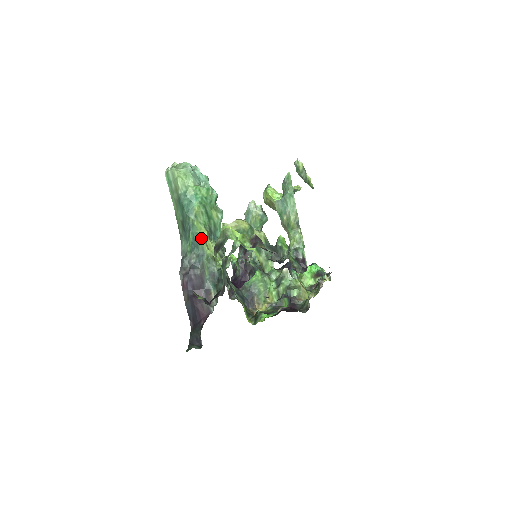
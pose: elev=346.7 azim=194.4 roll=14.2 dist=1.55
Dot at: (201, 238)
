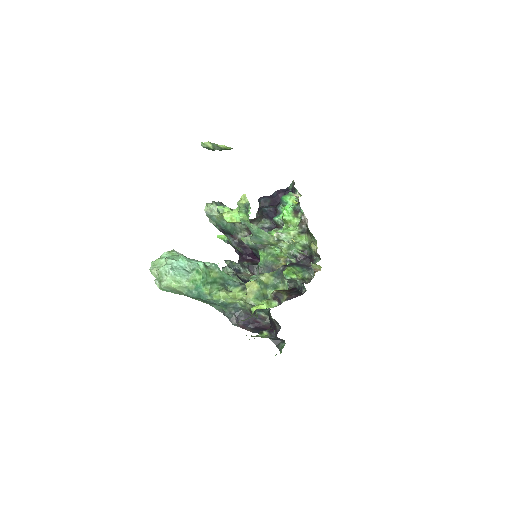
Dot at: (227, 302)
